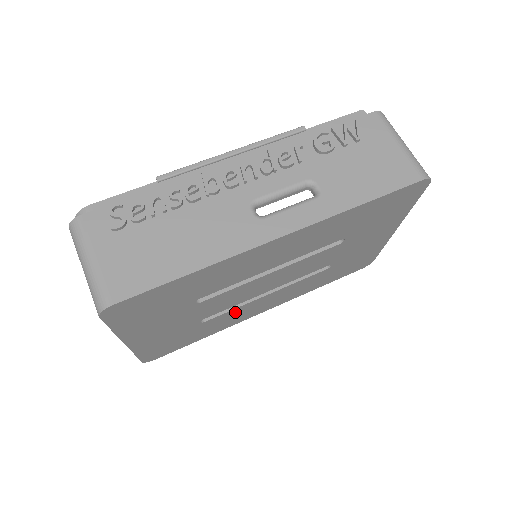
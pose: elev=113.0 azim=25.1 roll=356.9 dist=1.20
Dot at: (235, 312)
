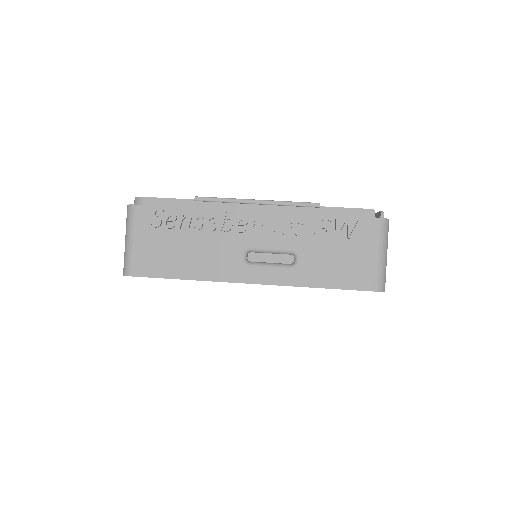
Dot at: occluded
